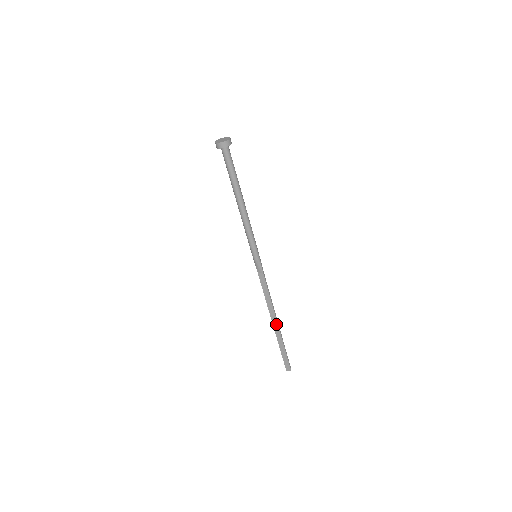
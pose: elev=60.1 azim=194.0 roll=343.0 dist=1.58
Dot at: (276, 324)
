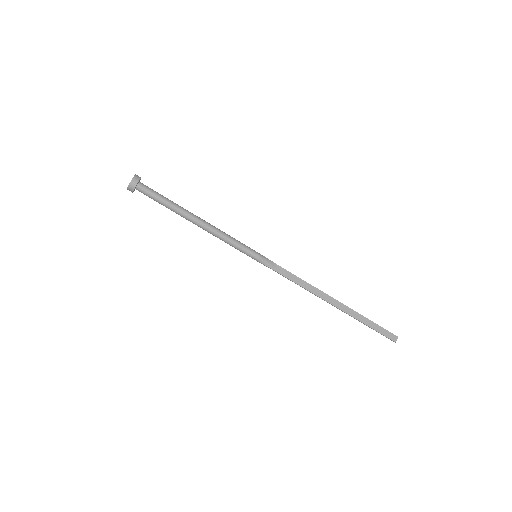
Dot at: (337, 303)
